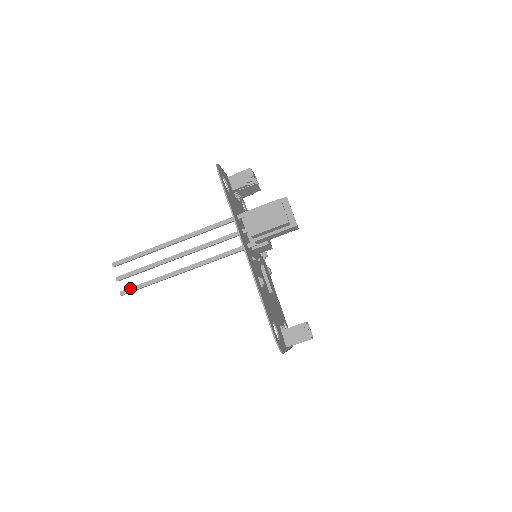
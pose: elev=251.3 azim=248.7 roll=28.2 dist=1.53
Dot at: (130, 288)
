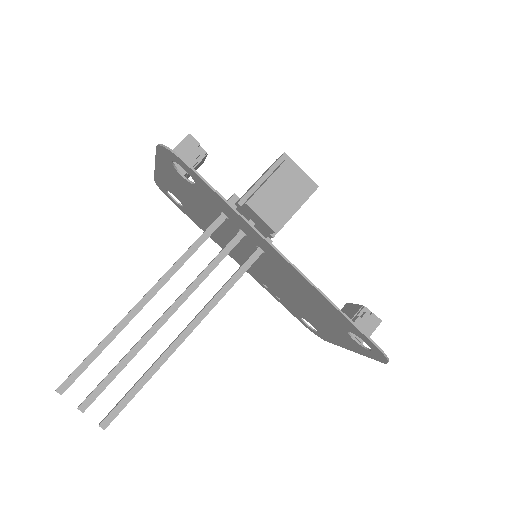
Dot at: (114, 410)
